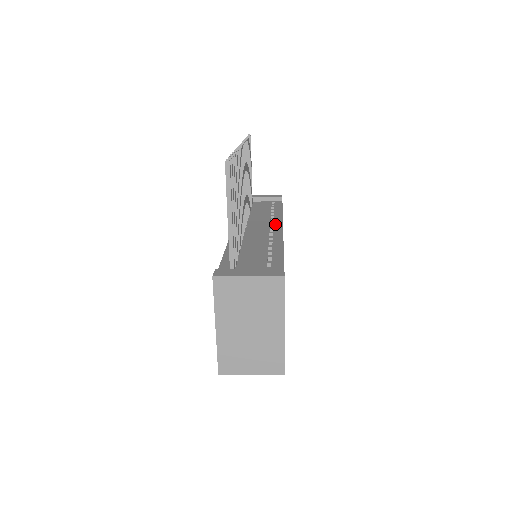
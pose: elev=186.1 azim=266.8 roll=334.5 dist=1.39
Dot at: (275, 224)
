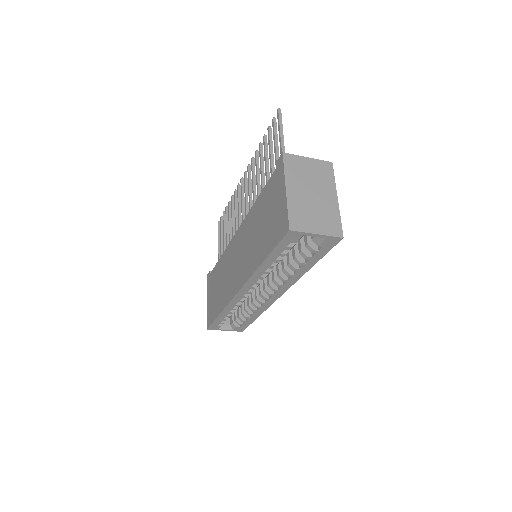
Dot at: occluded
